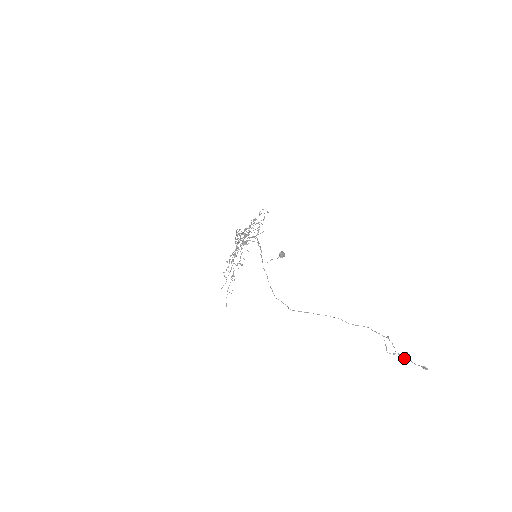
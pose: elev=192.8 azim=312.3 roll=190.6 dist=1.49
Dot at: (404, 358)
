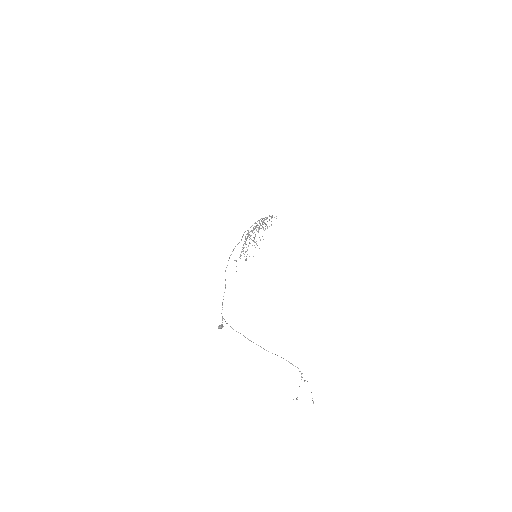
Dot at: occluded
